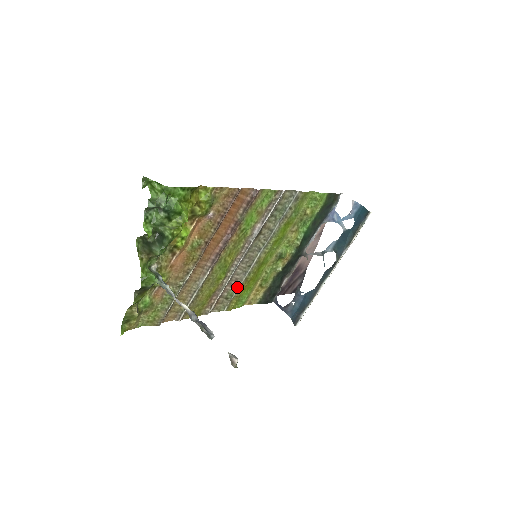
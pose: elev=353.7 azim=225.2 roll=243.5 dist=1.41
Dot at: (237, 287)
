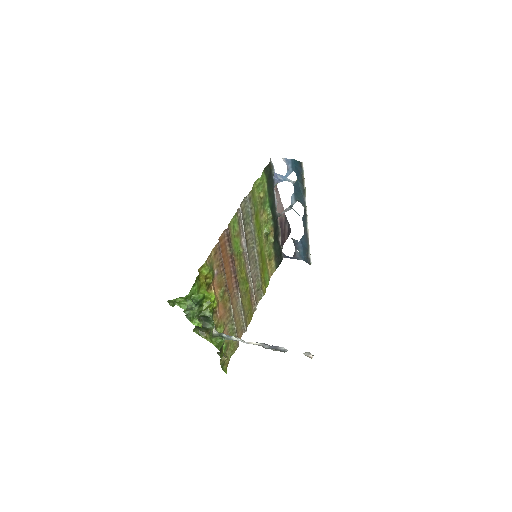
Dot at: (259, 279)
